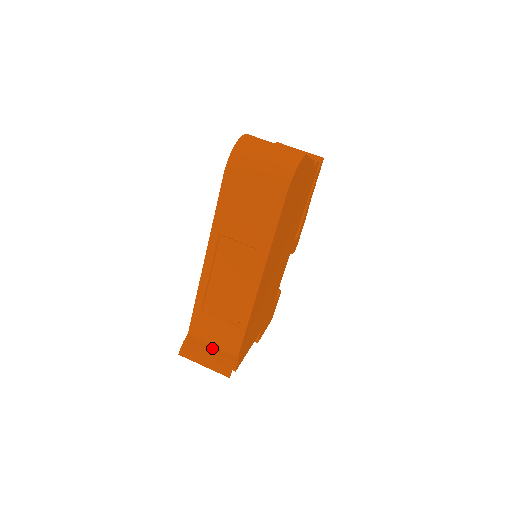
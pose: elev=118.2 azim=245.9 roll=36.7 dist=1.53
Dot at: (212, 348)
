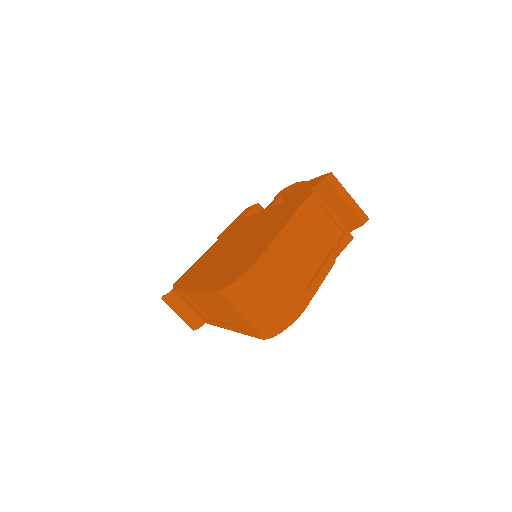
Dot at: (188, 309)
